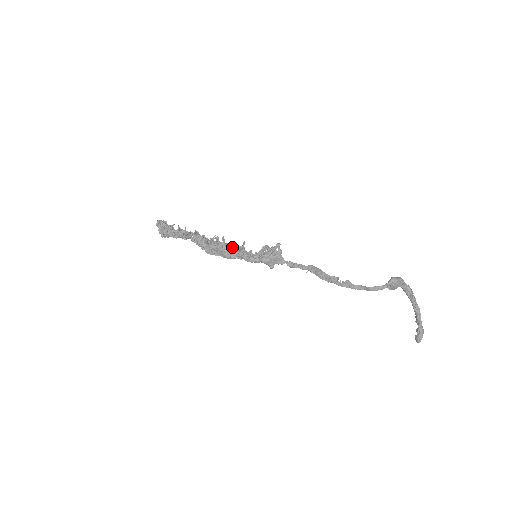
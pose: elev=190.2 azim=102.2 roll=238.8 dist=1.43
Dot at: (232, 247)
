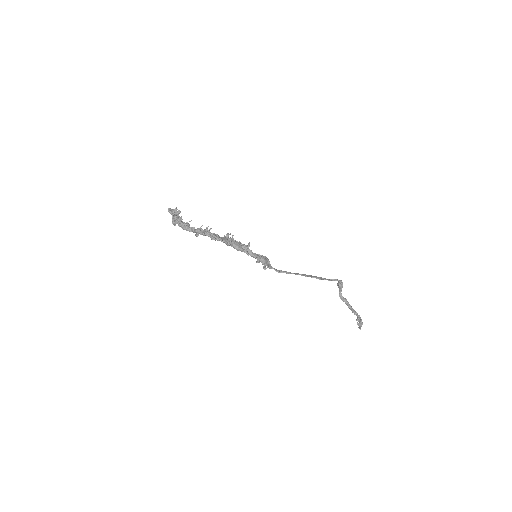
Dot at: (241, 243)
